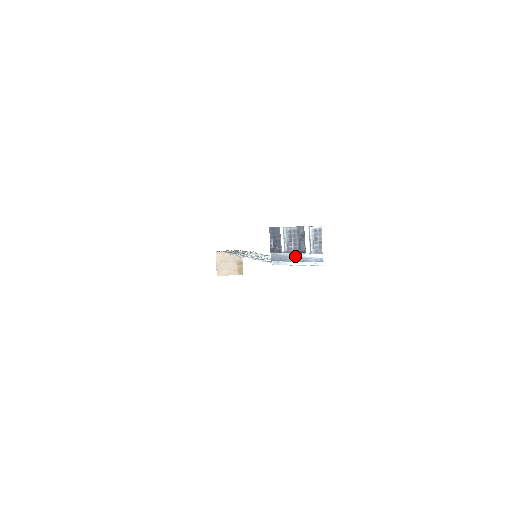
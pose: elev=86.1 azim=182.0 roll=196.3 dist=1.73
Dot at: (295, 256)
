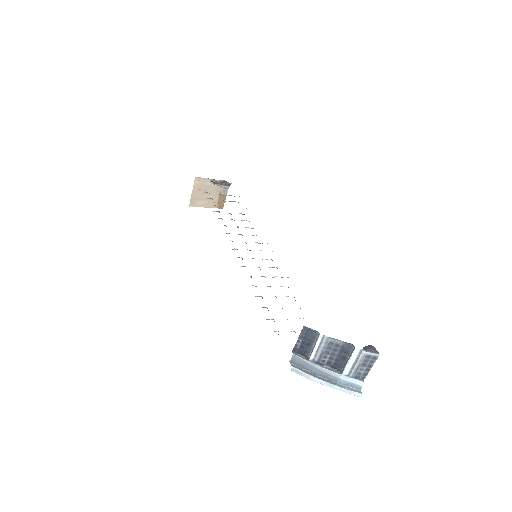
Dot at: (325, 372)
